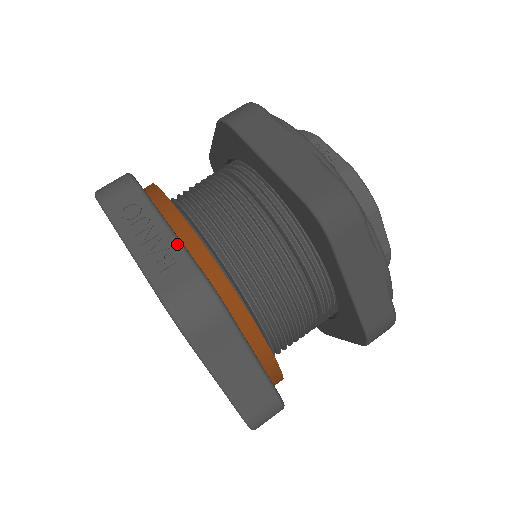
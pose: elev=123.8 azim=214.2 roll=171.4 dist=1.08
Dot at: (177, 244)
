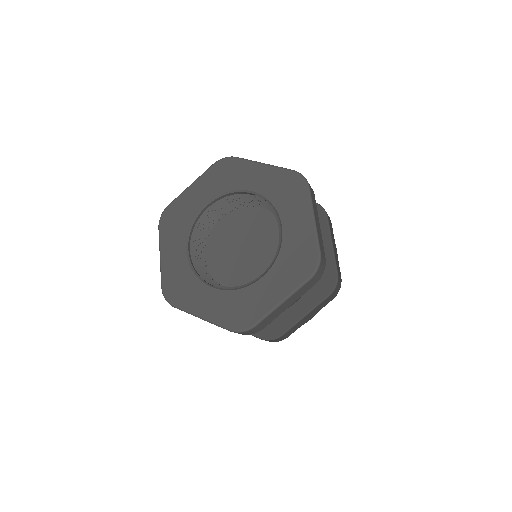
Dot at: occluded
